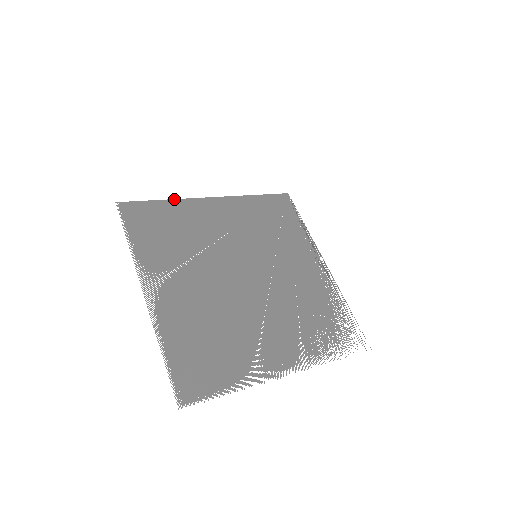
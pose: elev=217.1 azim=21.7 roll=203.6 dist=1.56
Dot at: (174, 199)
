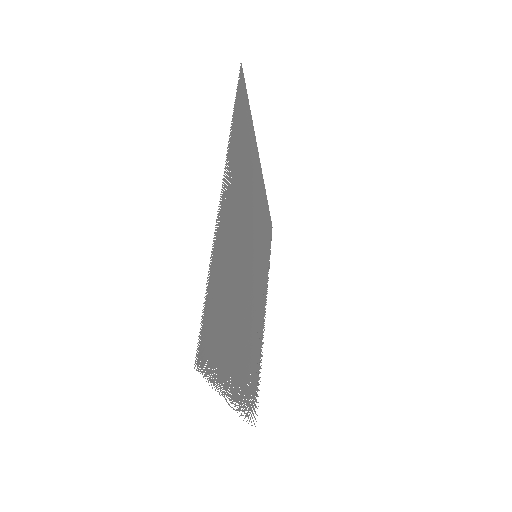
Dot at: occluded
